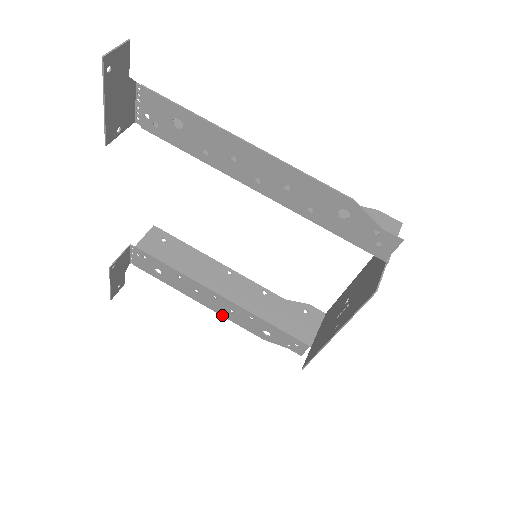
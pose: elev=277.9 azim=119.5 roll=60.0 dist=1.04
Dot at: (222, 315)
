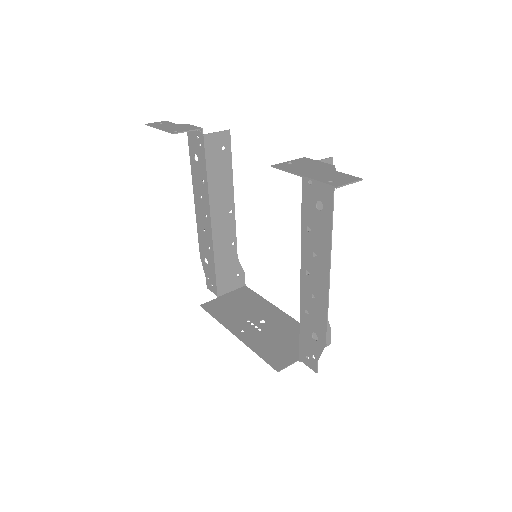
Dot at: (197, 221)
